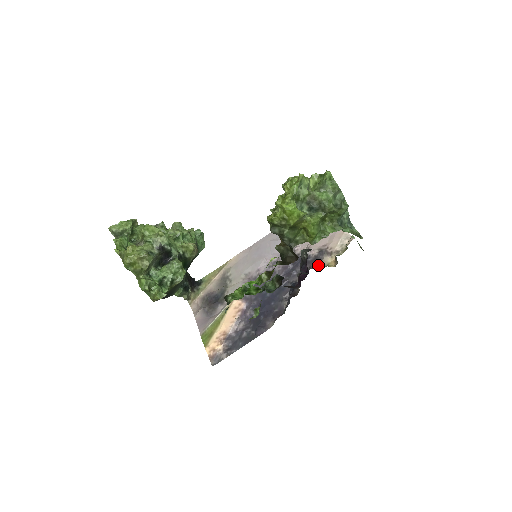
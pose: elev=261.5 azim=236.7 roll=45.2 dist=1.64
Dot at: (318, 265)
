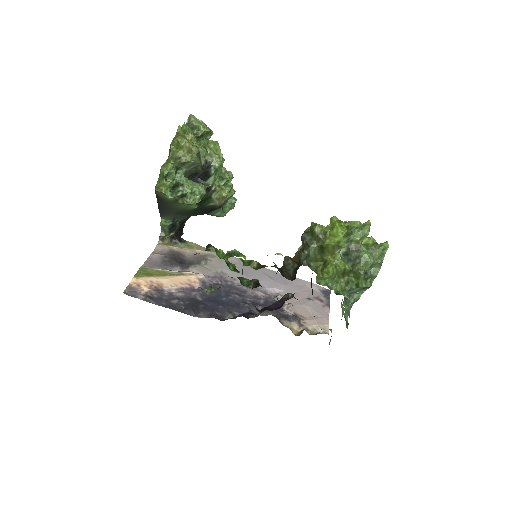
Dot at: (284, 321)
